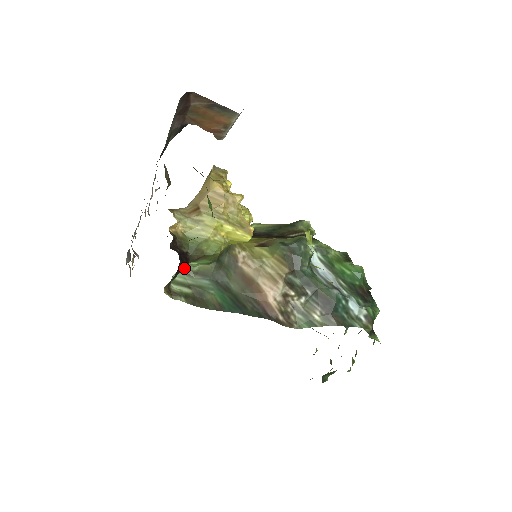
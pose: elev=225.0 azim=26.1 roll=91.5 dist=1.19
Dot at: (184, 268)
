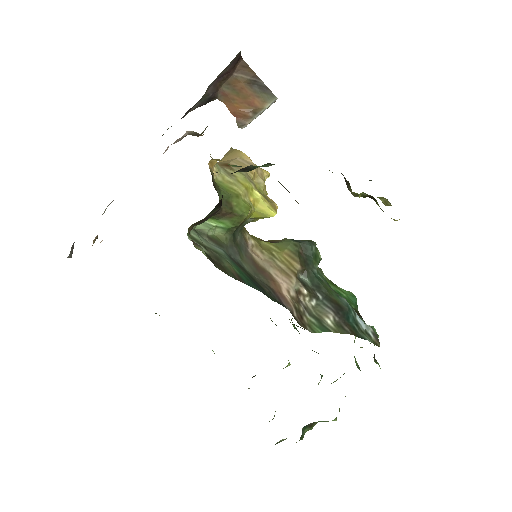
Dot at: (198, 228)
